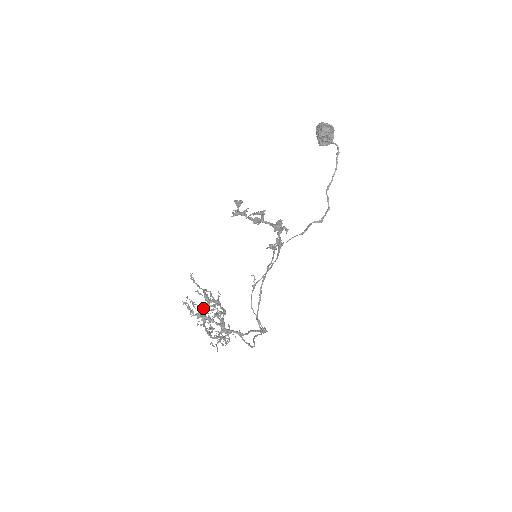
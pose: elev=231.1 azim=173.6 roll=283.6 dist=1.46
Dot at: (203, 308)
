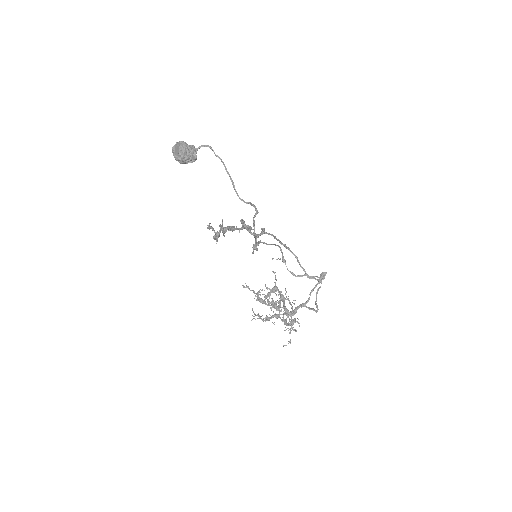
Dot at: occluded
